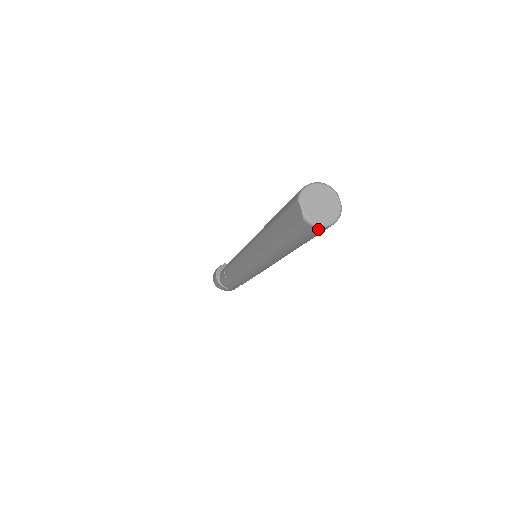
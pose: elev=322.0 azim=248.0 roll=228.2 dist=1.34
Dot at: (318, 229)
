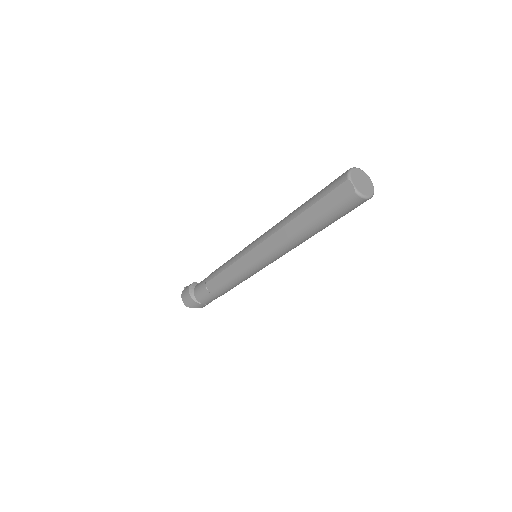
Dot at: (363, 201)
